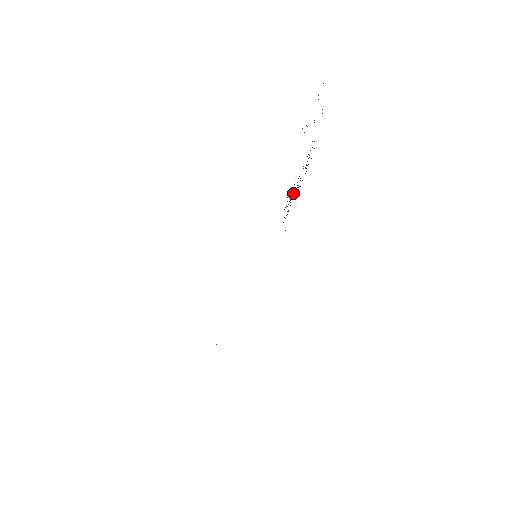
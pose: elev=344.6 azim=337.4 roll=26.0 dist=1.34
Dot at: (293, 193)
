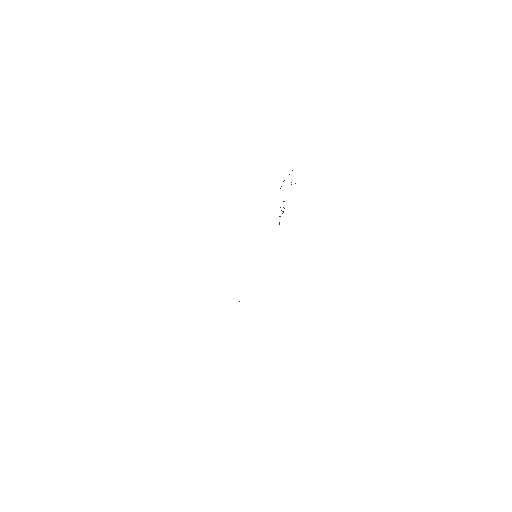
Dot at: occluded
